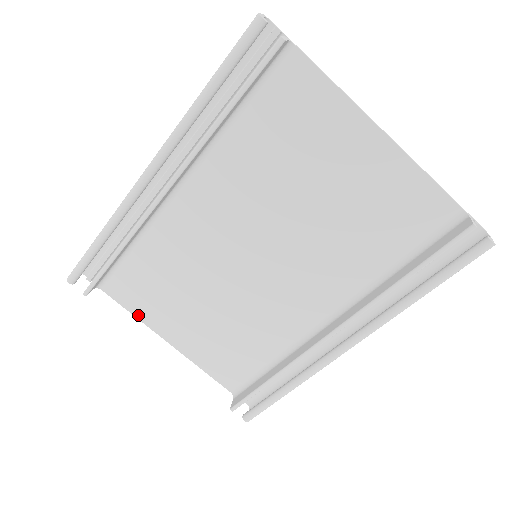
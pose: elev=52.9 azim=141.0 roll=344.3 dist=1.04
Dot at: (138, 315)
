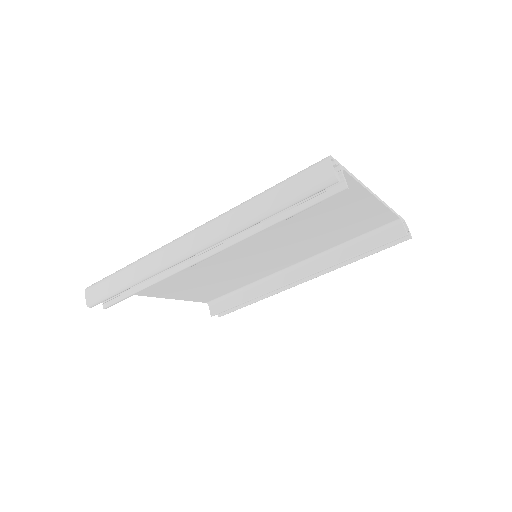
Dot at: (141, 294)
